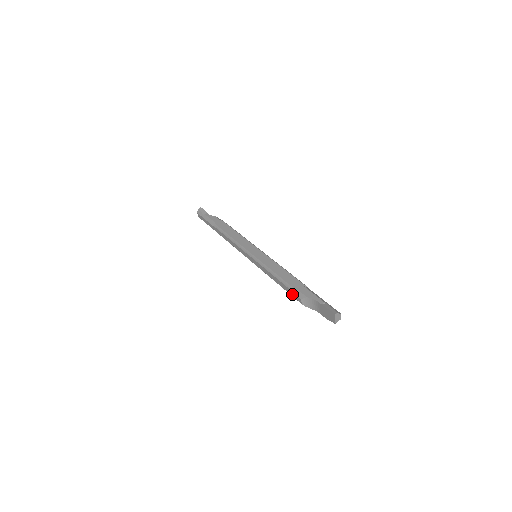
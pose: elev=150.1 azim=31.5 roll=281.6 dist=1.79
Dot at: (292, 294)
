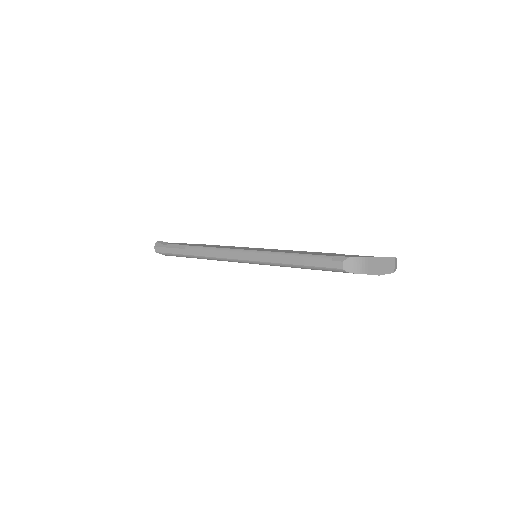
Dot at: (326, 264)
